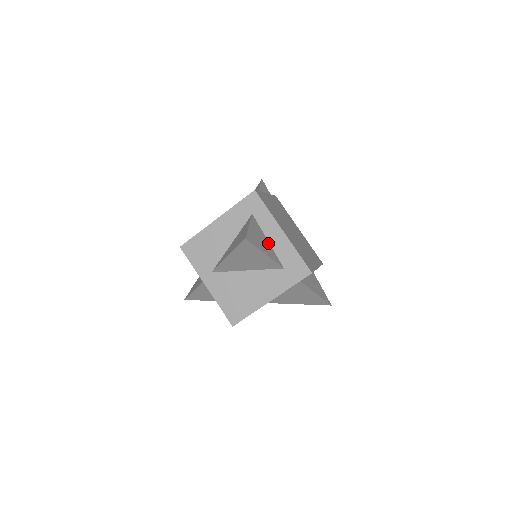
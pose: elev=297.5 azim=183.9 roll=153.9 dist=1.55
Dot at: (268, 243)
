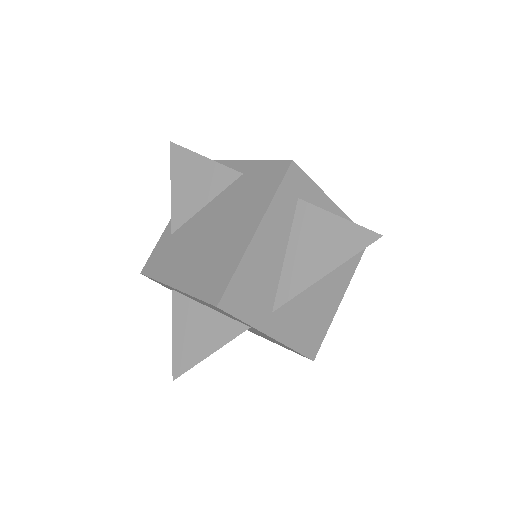
Dot at: occluded
